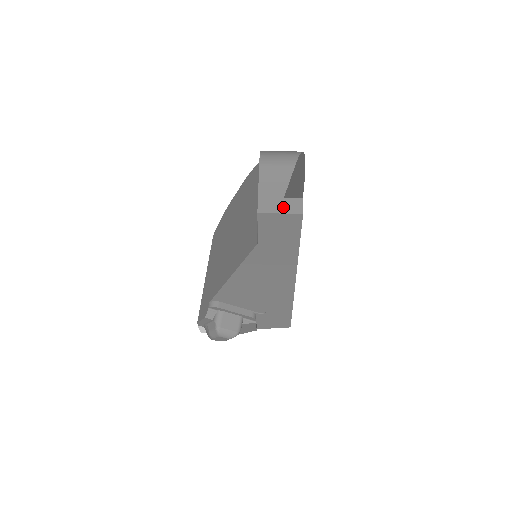
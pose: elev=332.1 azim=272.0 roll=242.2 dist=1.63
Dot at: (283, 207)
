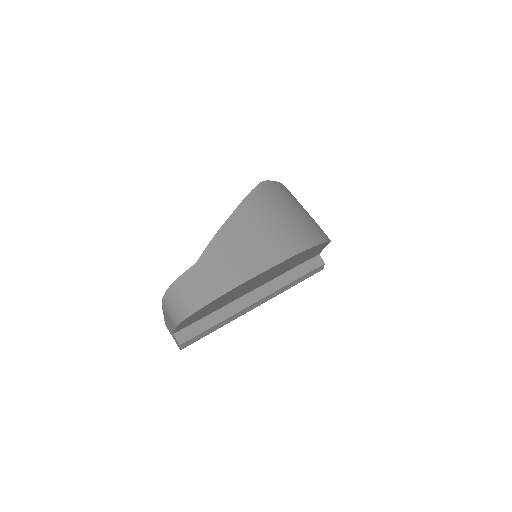
Dot at: (173, 337)
